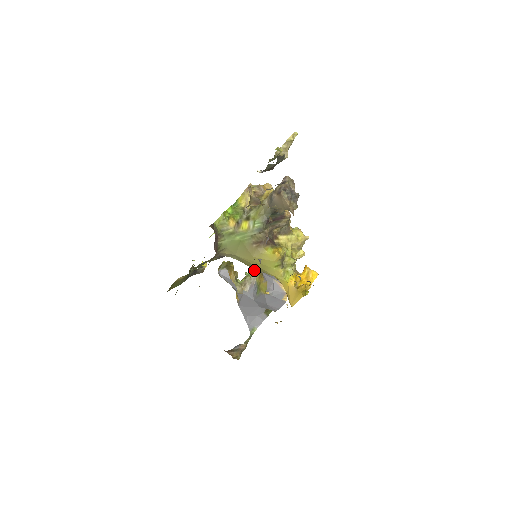
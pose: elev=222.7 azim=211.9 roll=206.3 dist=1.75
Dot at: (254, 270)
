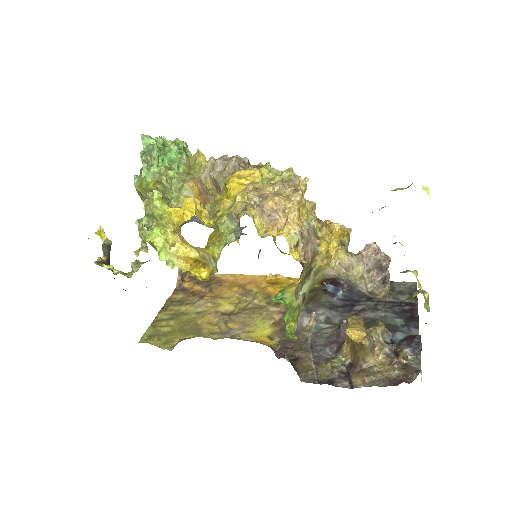
Dot at: (180, 188)
